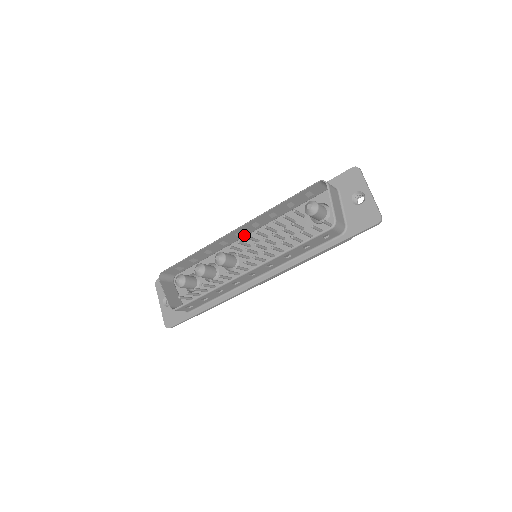
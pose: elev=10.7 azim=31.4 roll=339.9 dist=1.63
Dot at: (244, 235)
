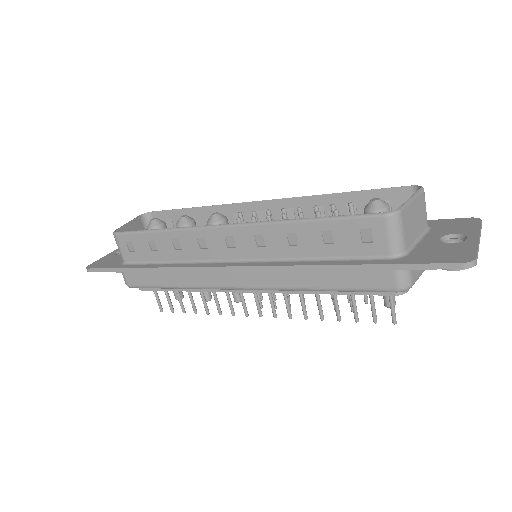
Dot at: occluded
